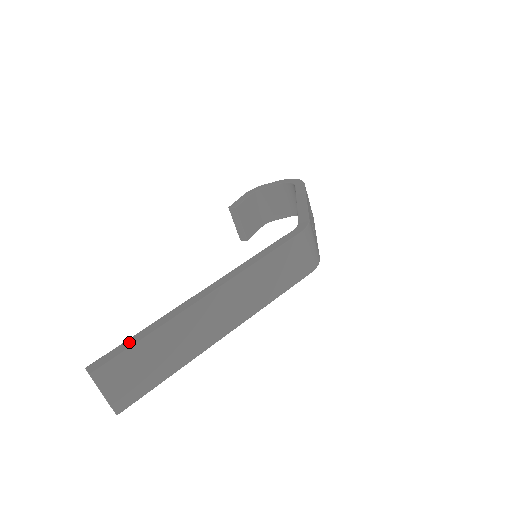
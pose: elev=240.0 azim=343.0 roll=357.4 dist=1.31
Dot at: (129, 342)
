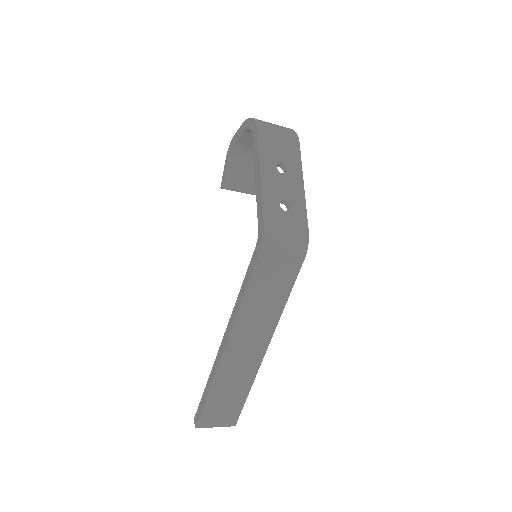
Dot at: (203, 399)
